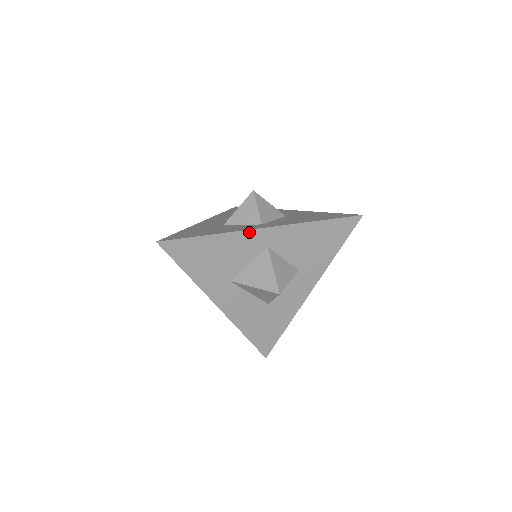
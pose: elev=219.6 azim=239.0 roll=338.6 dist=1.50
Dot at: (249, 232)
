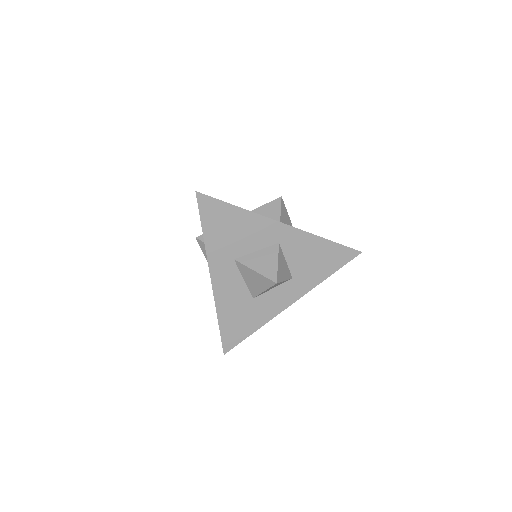
Dot at: (271, 221)
